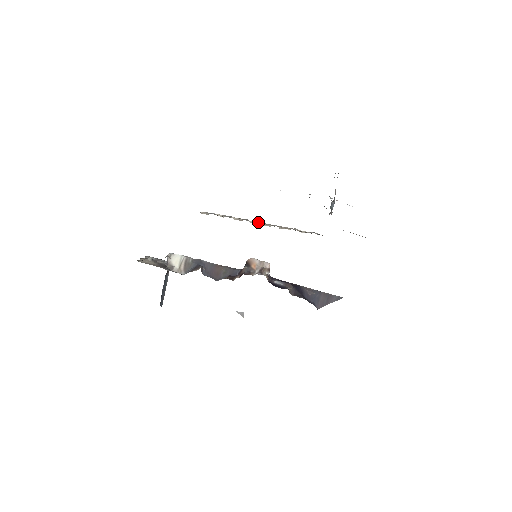
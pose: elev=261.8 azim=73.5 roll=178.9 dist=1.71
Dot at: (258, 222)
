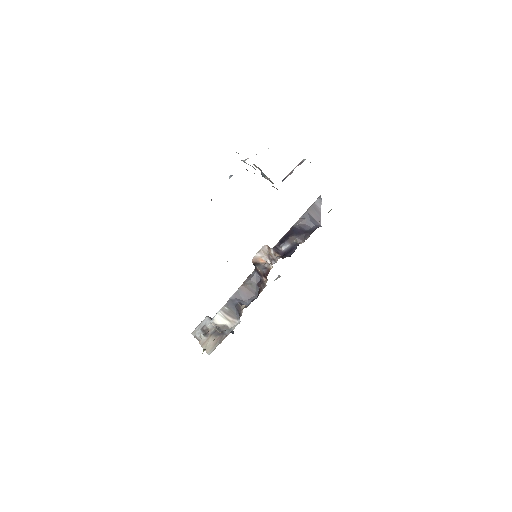
Dot at: occluded
